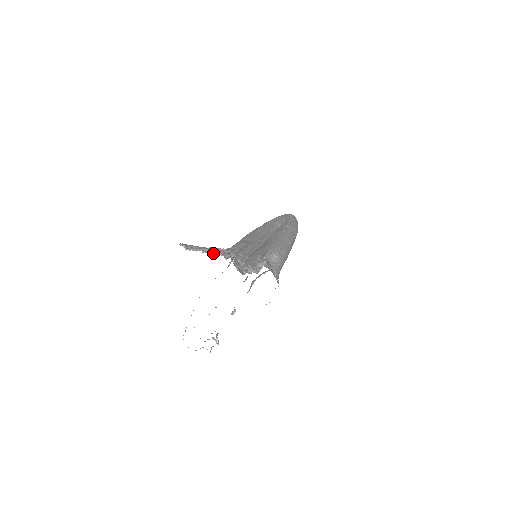
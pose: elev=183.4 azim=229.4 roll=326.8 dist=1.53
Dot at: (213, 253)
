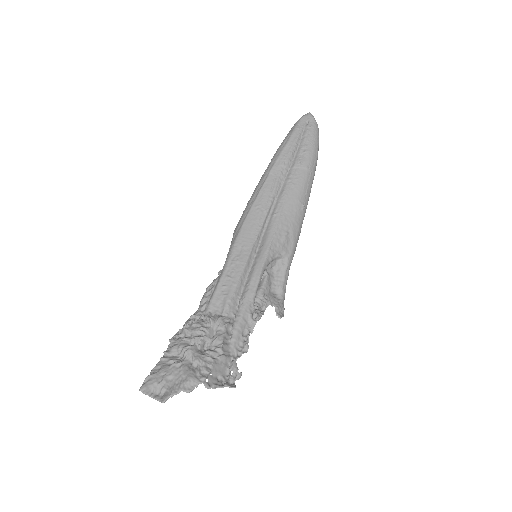
Dot at: (194, 317)
